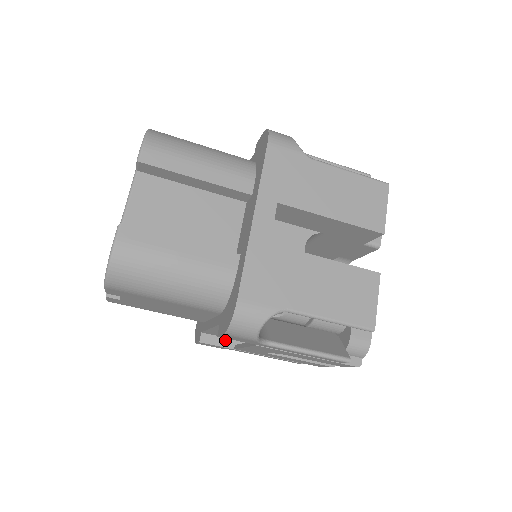
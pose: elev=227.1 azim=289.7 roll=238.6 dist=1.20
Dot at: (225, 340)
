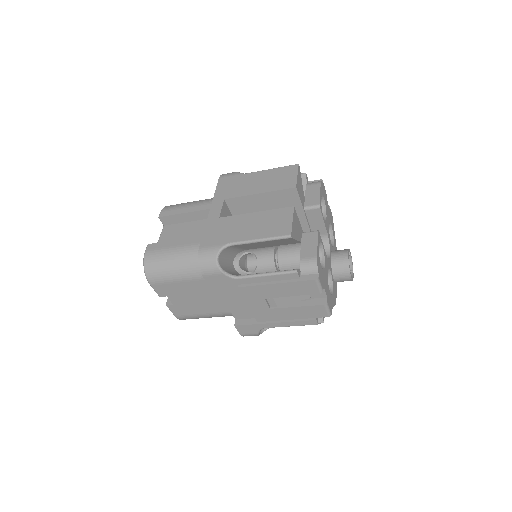
Dot at: (252, 320)
